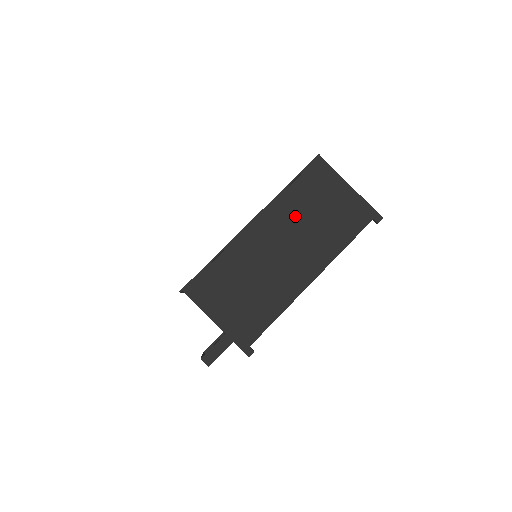
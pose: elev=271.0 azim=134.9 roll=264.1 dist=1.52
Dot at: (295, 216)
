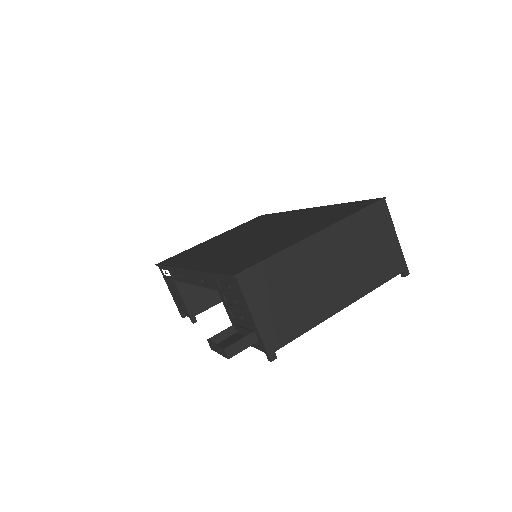
Dot at: (350, 244)
